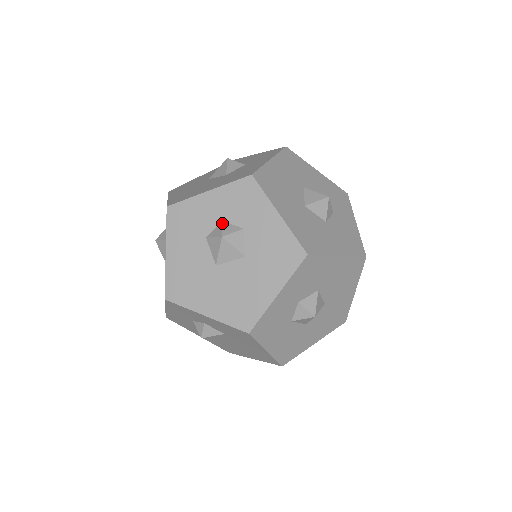
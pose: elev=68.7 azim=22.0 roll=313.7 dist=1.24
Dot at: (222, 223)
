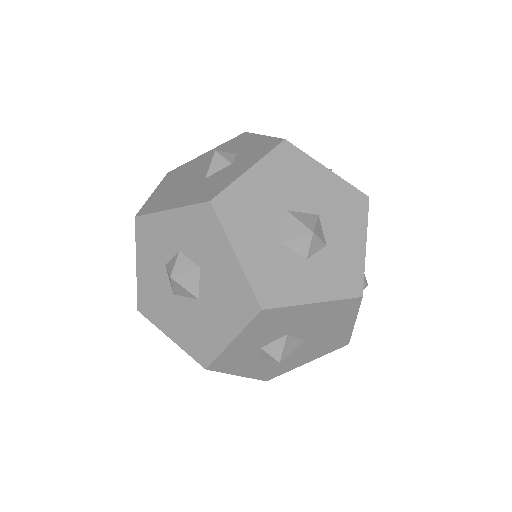
Dot at: (234, 153)
